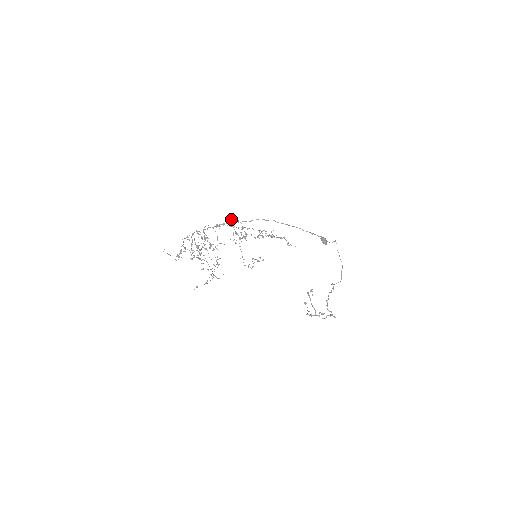
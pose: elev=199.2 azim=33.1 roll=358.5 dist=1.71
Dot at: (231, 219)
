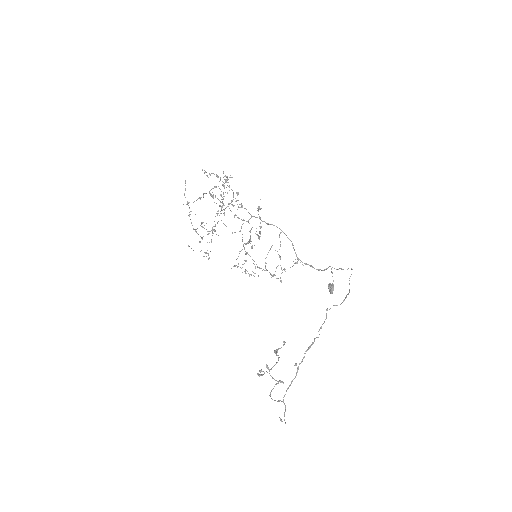
Dot at: (256, 217)
